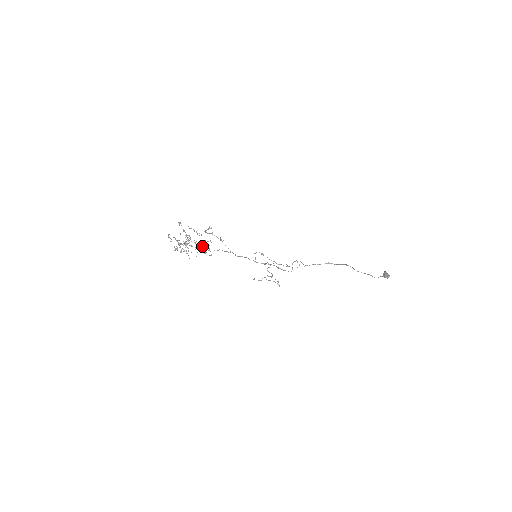
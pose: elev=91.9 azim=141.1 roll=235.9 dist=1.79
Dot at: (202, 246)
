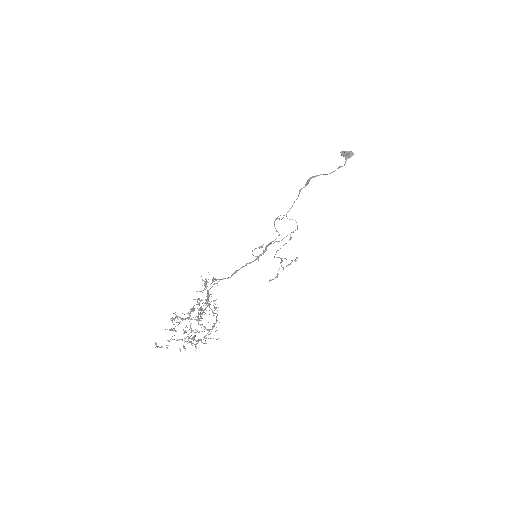
Dot at: (198, 310)
